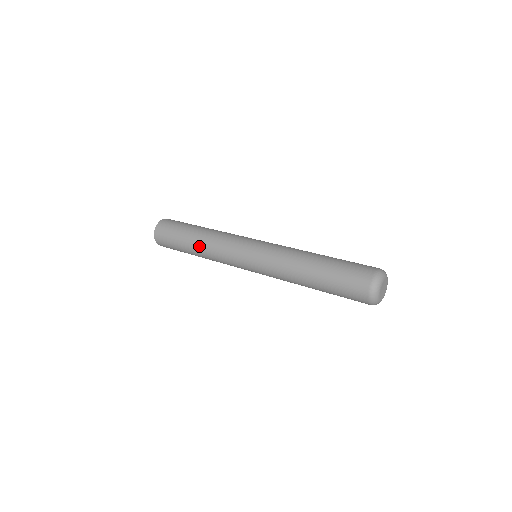
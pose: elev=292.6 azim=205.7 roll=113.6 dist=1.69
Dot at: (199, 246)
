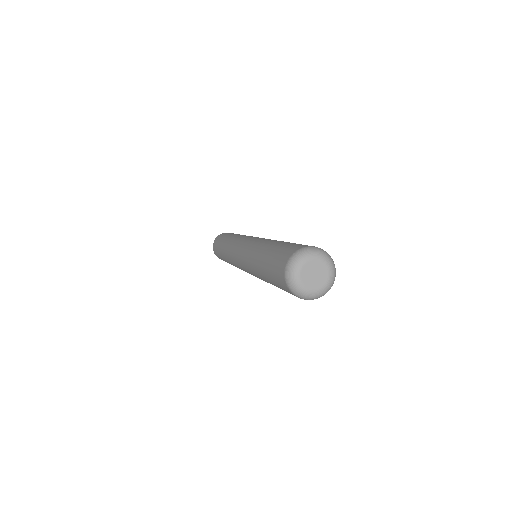
Dot at: (225, 257)
